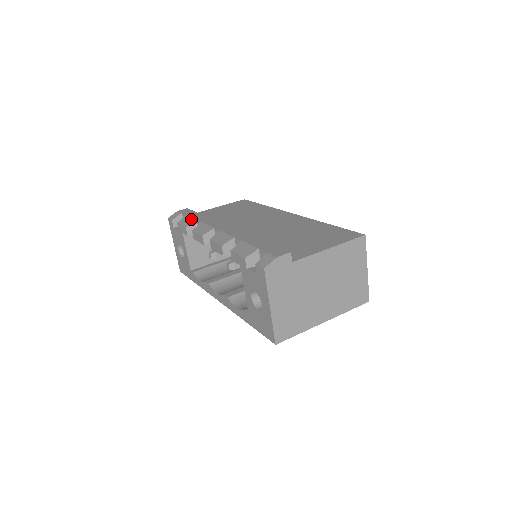
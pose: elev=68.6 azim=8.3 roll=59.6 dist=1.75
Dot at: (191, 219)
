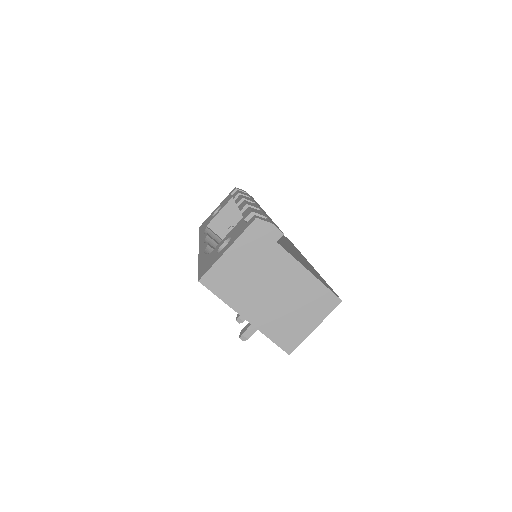
Dot at: (248, 195)
